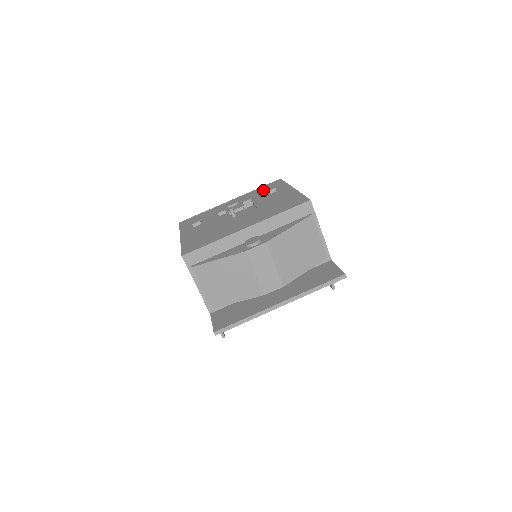
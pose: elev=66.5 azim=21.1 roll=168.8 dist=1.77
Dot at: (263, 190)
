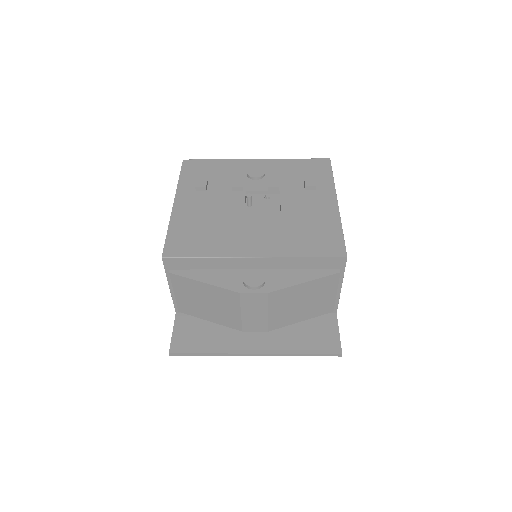
Dot at: (301, 171)
